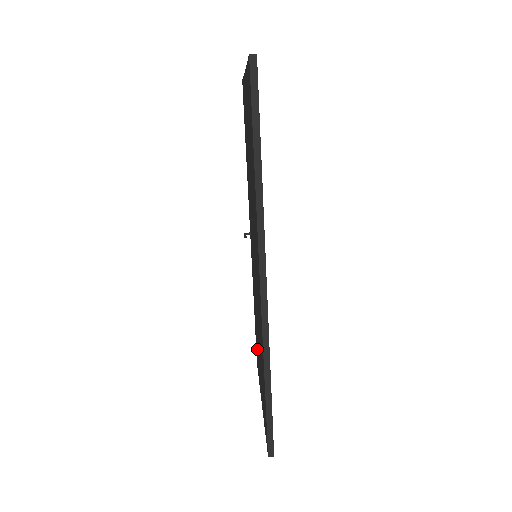
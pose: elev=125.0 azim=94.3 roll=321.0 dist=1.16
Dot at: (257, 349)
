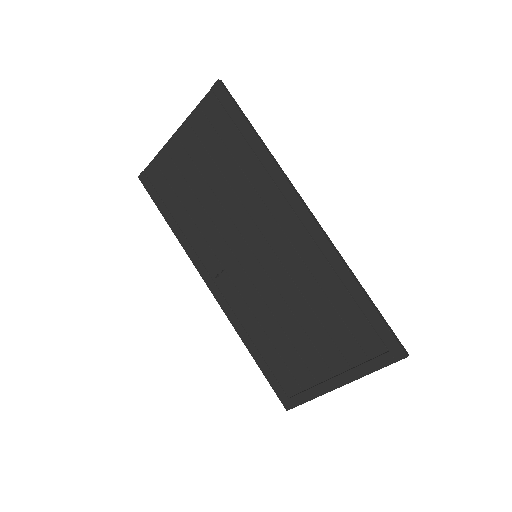
Dot at: (291, 367)
